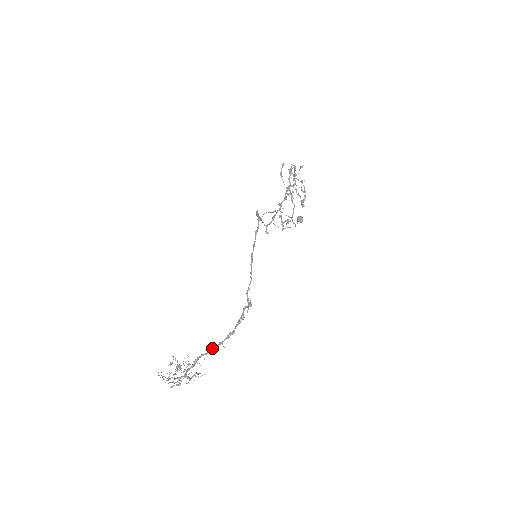
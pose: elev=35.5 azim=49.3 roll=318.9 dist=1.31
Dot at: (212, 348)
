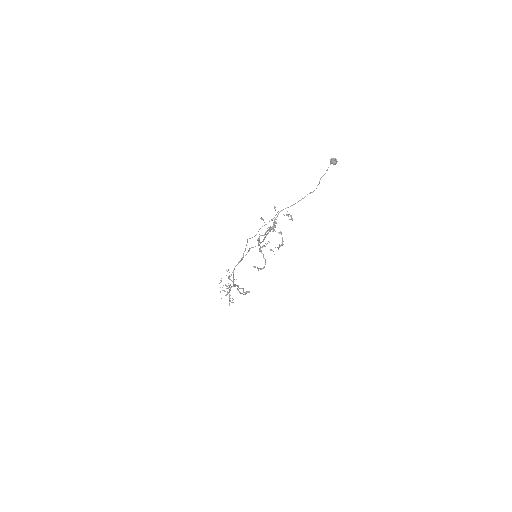
Dot at: occluded
